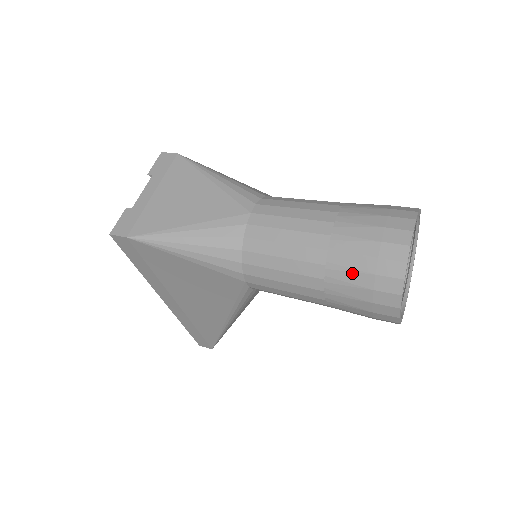
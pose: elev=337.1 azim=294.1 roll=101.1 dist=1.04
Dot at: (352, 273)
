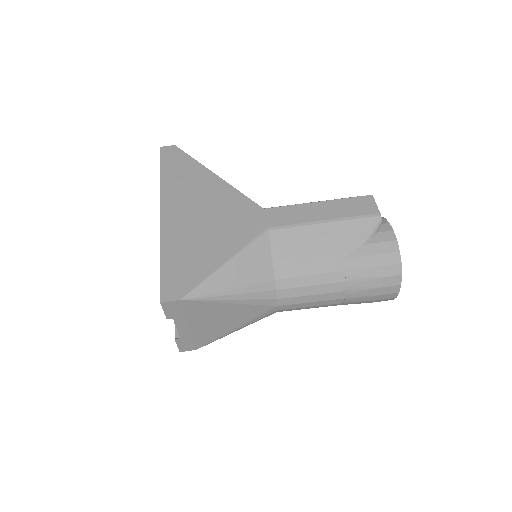
Dot at: occluded
